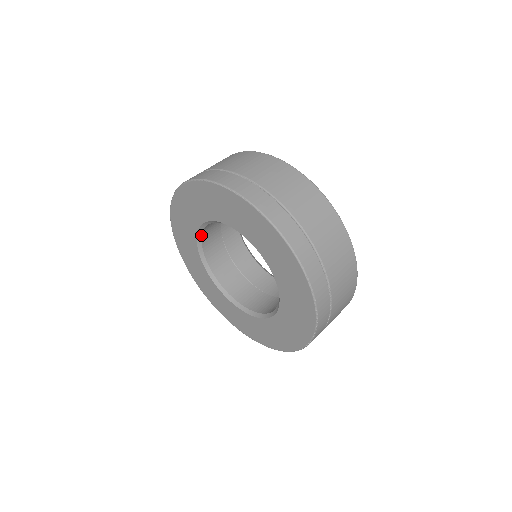
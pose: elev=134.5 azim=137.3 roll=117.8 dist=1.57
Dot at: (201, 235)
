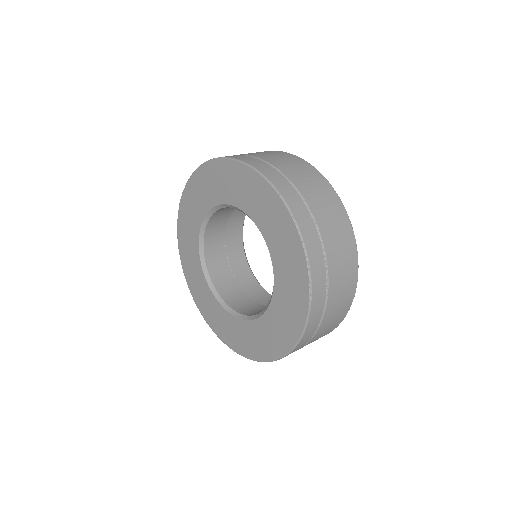
Dot at: (203, 255)
